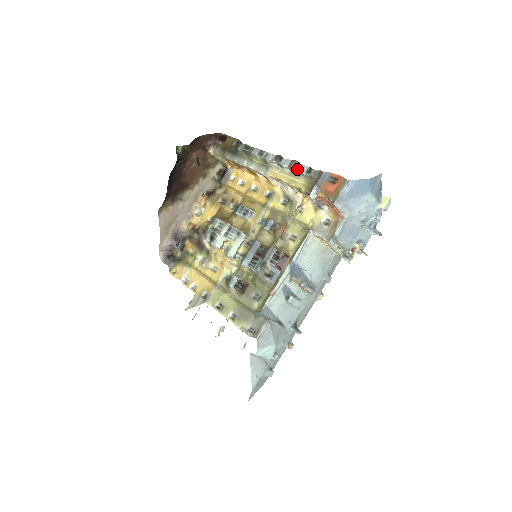
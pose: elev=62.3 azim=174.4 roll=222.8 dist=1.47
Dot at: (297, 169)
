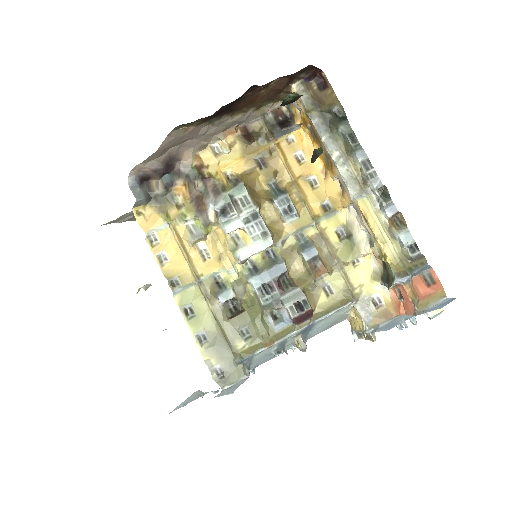
Dot at: (400, 231)
